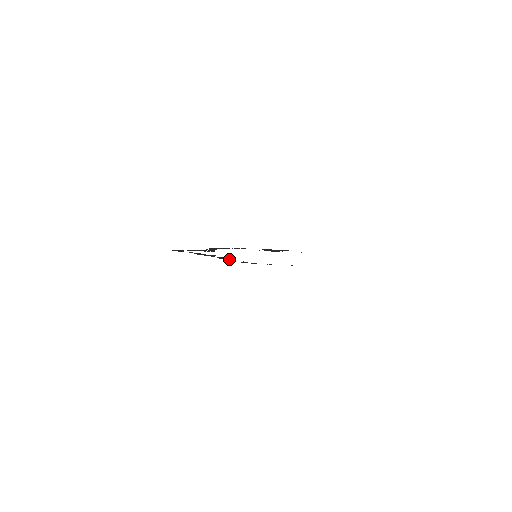
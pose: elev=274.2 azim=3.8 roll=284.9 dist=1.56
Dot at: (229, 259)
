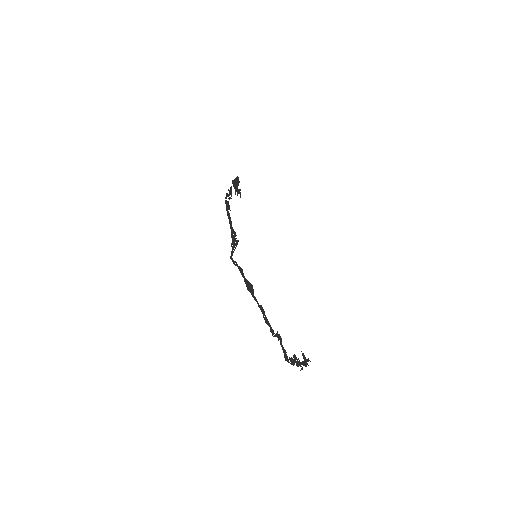
Dot at: (271, 327)
